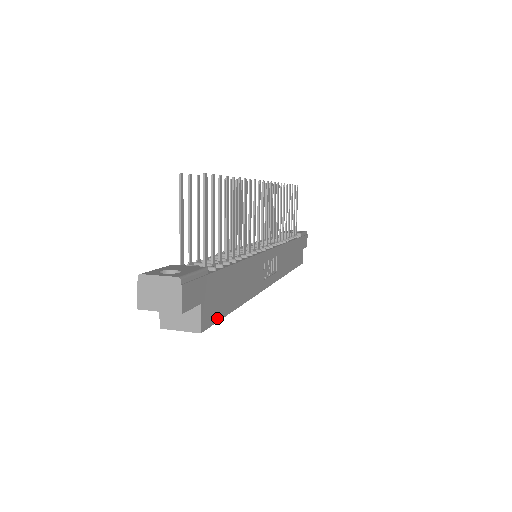
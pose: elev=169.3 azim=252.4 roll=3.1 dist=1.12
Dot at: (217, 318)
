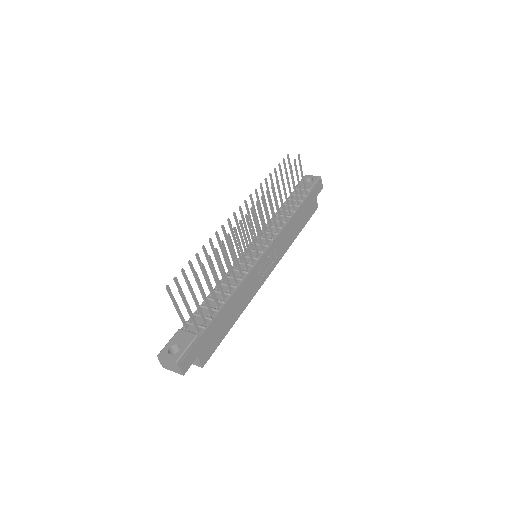
Dot at: (215, 348)
